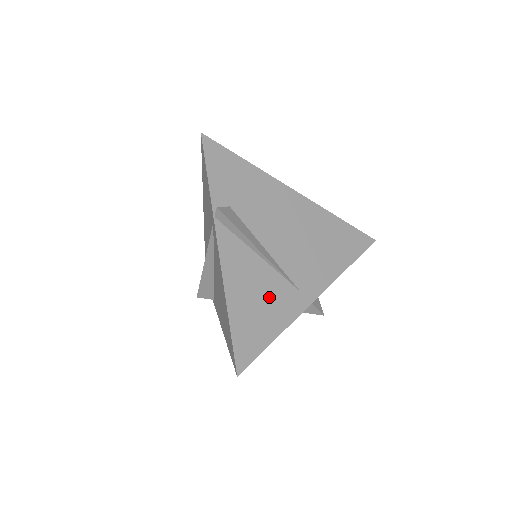
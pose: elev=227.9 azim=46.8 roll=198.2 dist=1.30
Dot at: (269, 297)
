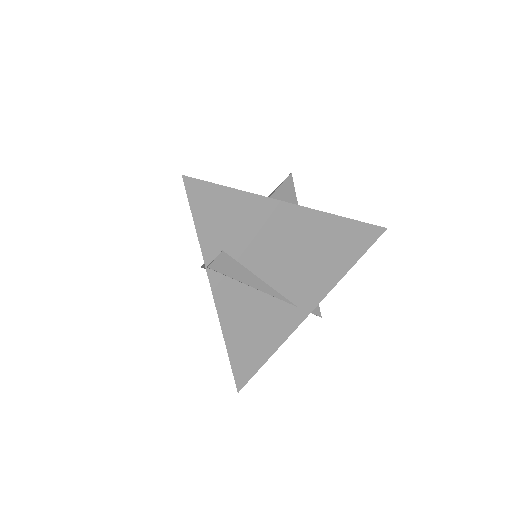
Dot at: (266, 323)
